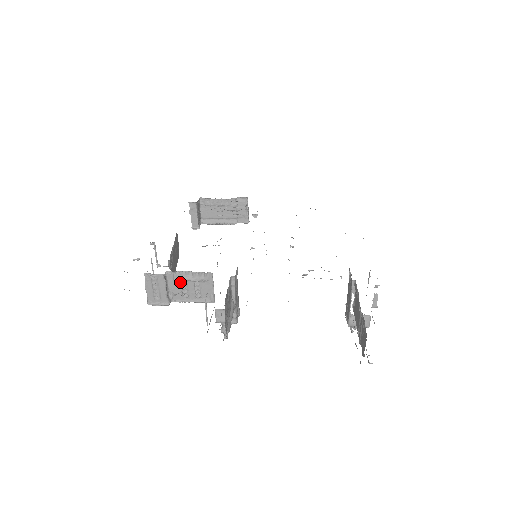
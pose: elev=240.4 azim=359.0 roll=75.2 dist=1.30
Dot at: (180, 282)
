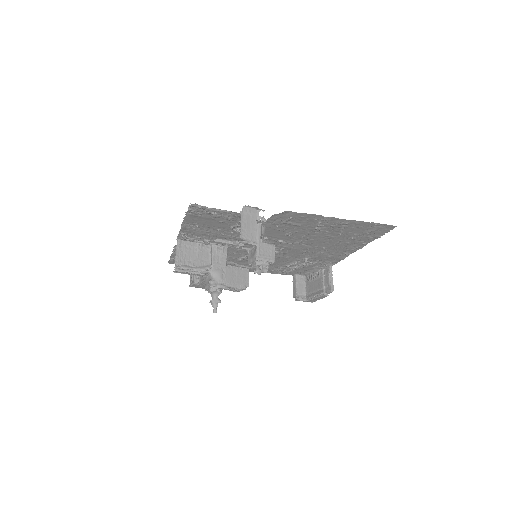
Dot at: occluded
